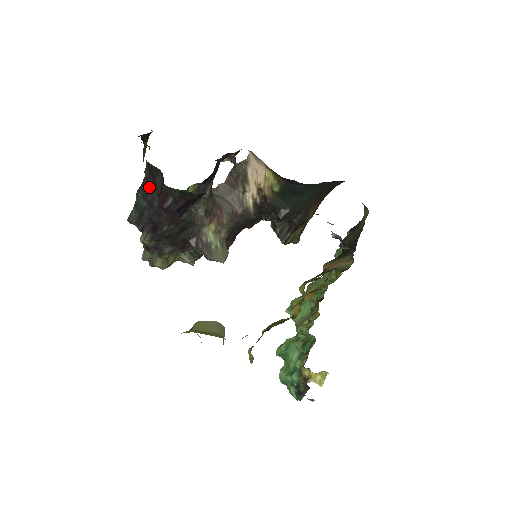
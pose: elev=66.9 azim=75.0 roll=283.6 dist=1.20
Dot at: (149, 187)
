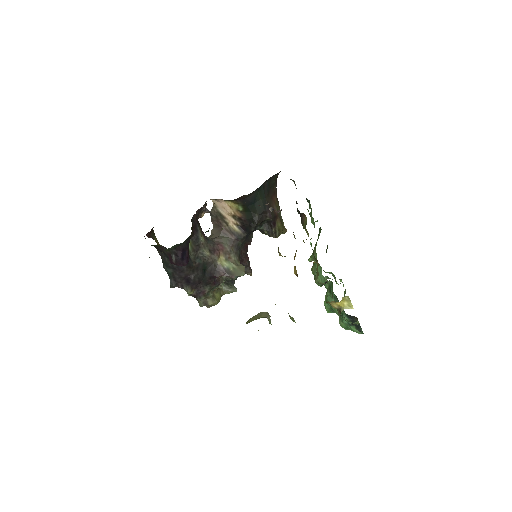
Dot at: (165, 259)
